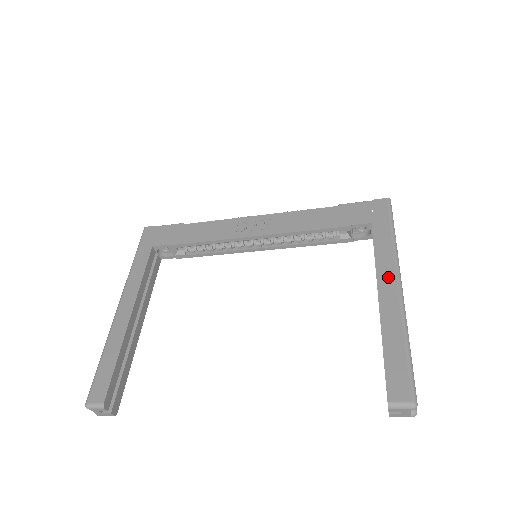
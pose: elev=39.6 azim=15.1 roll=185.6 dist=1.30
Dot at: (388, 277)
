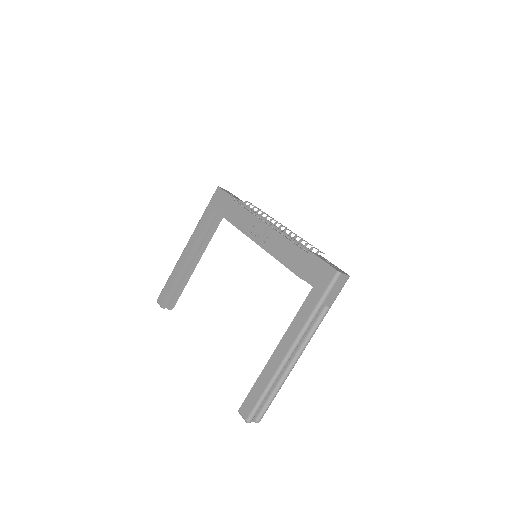
Dot at: (289, 339)
